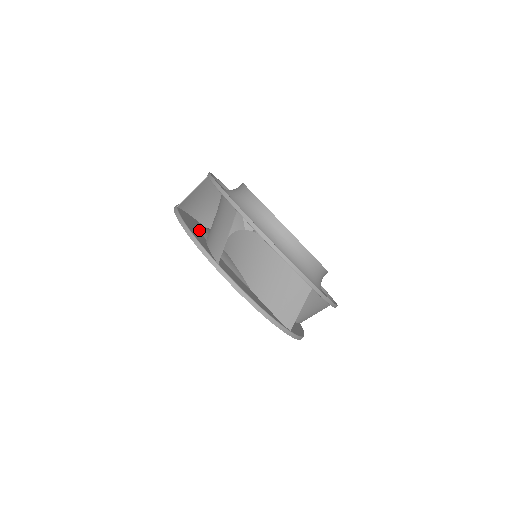
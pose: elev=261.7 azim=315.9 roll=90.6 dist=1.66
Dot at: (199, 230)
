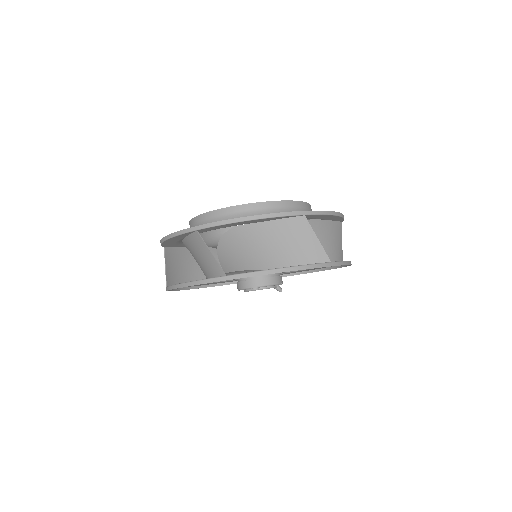
Dot at: occluded
